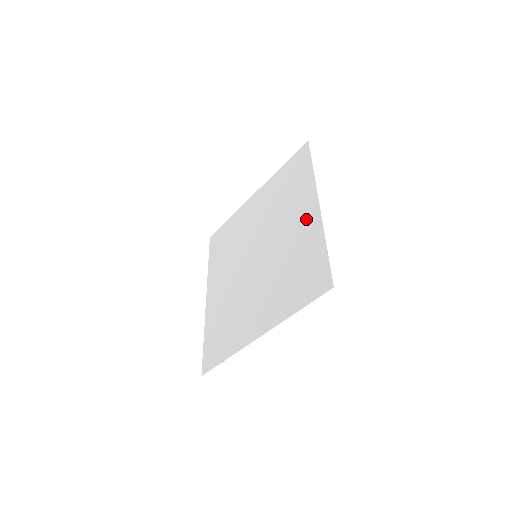
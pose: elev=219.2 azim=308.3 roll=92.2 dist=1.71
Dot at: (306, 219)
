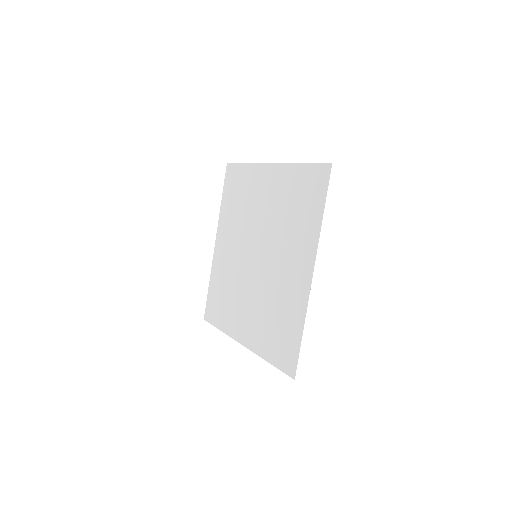
Dot at: (299, 278)
